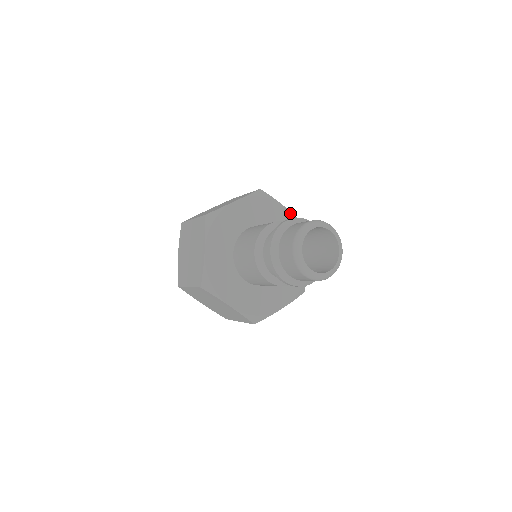
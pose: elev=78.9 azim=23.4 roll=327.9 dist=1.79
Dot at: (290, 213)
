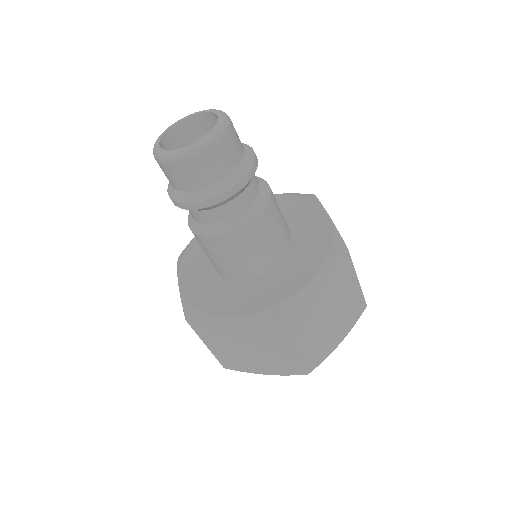
Dot at: (329, 219)
